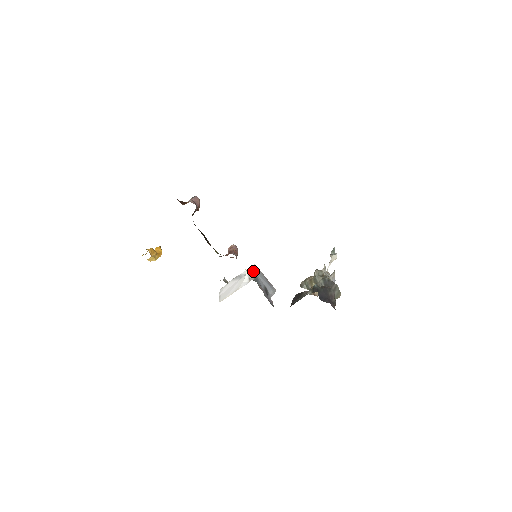
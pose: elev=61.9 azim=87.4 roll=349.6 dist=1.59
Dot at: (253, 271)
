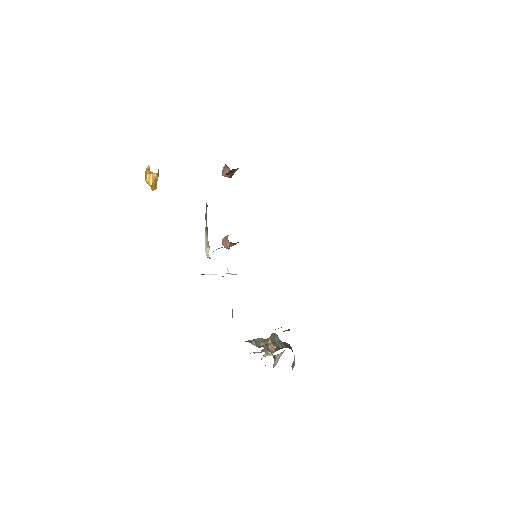
Dot at: occluded
